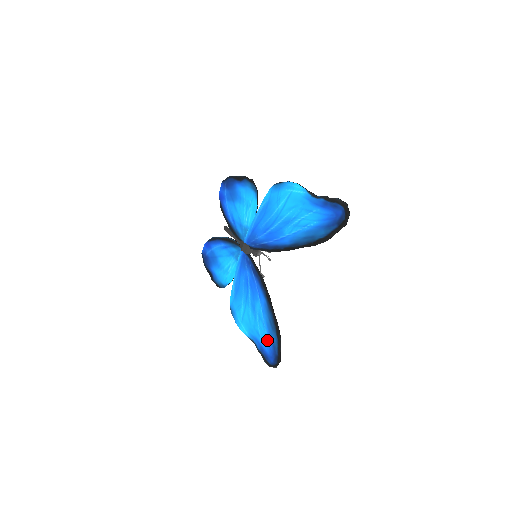
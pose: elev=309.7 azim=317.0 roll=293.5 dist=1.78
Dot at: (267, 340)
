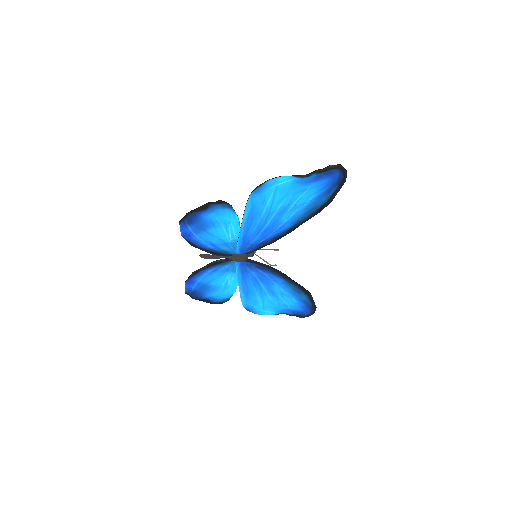
Dot at: (297, 303)
